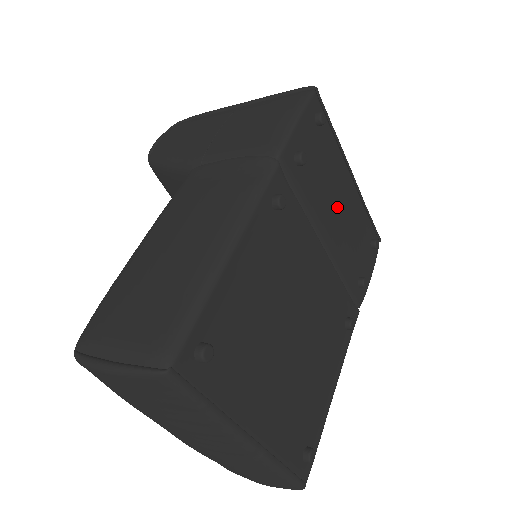
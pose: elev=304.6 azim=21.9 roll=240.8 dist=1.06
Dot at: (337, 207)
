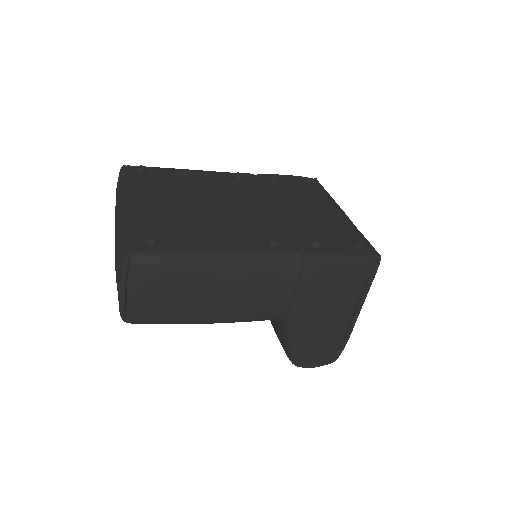
Dot at: (305, 207)
